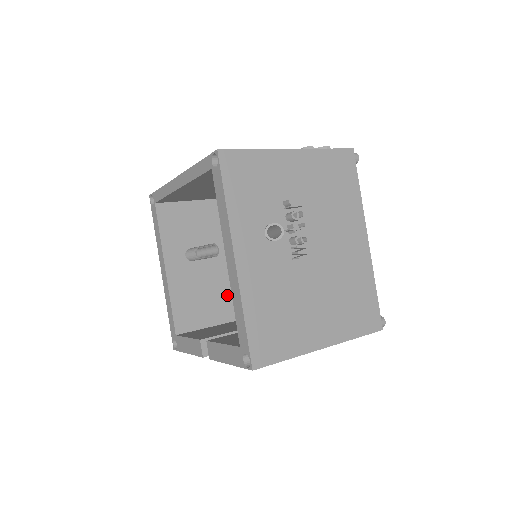
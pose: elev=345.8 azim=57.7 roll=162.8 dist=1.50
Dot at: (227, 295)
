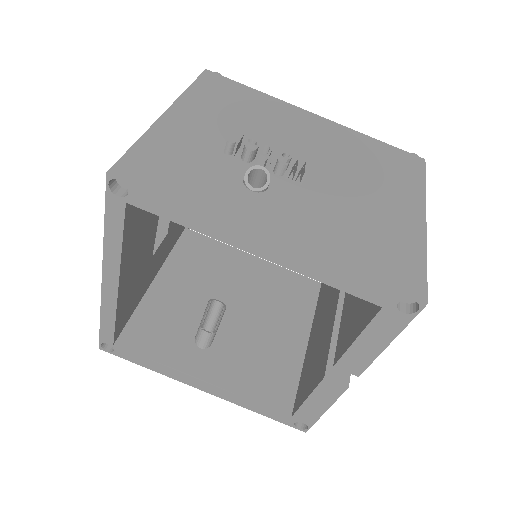
Dot at: (274, 331)
